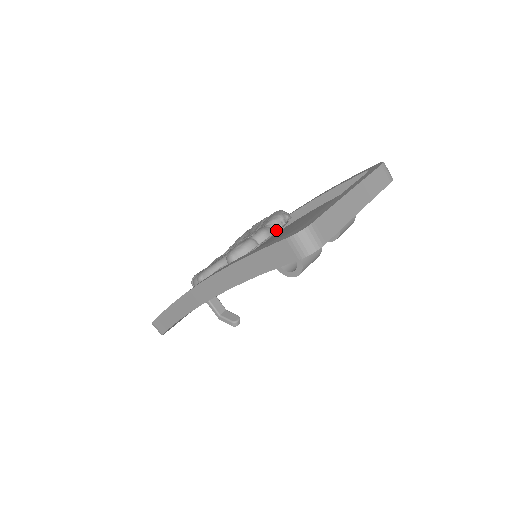
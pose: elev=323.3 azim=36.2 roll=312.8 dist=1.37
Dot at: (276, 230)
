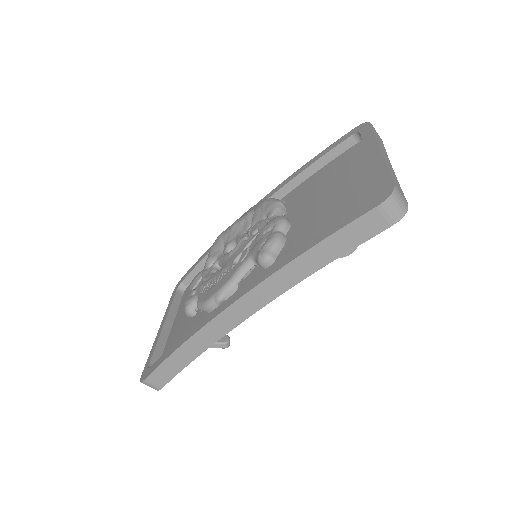
Dot at: occluded
